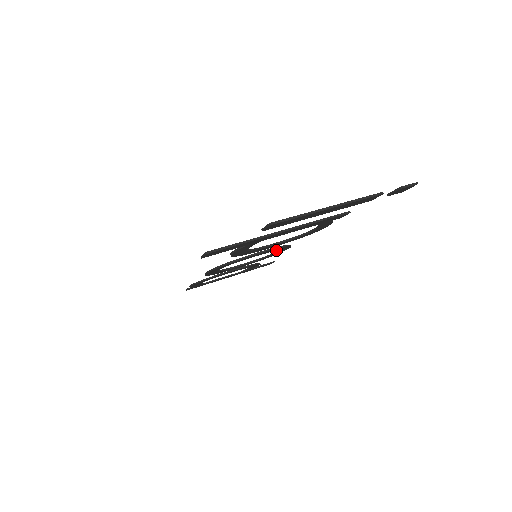
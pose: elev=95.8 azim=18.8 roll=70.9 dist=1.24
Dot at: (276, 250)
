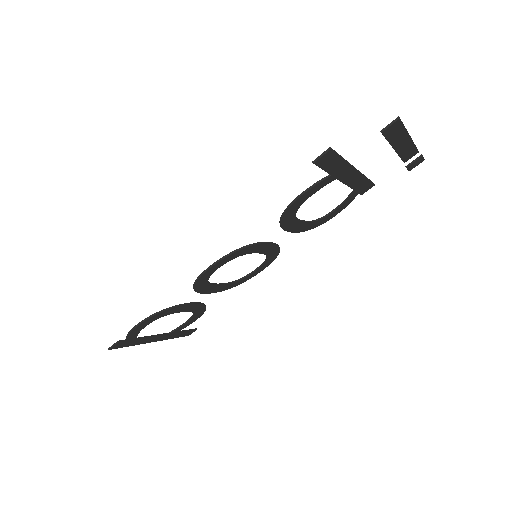
Dot at: (268, 257)
